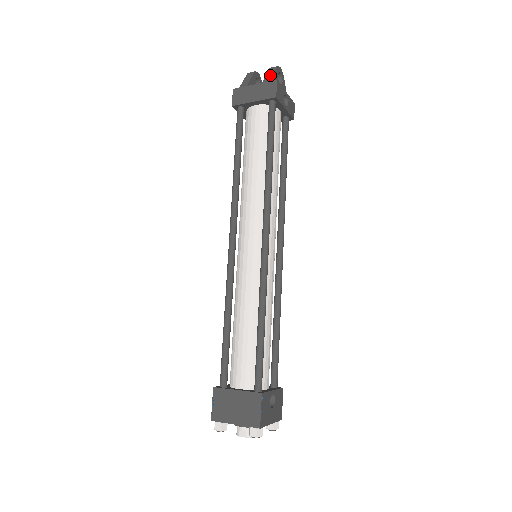
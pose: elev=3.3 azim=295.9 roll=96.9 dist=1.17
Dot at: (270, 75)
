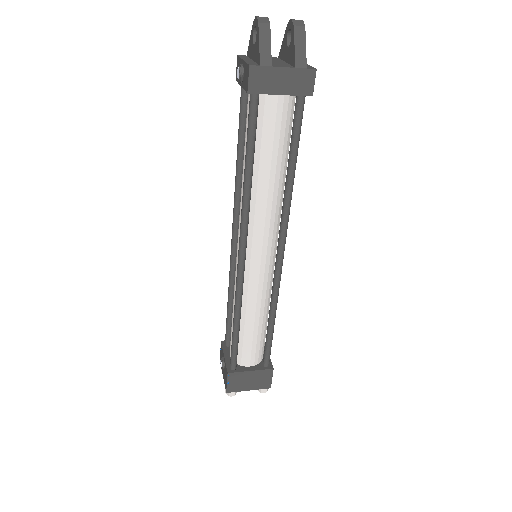
Dot at: (302, 51)
